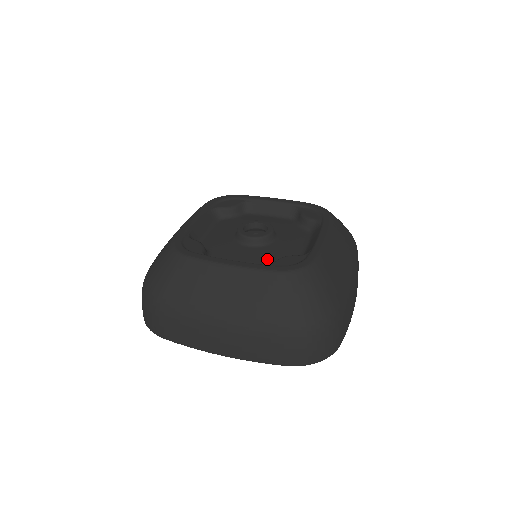
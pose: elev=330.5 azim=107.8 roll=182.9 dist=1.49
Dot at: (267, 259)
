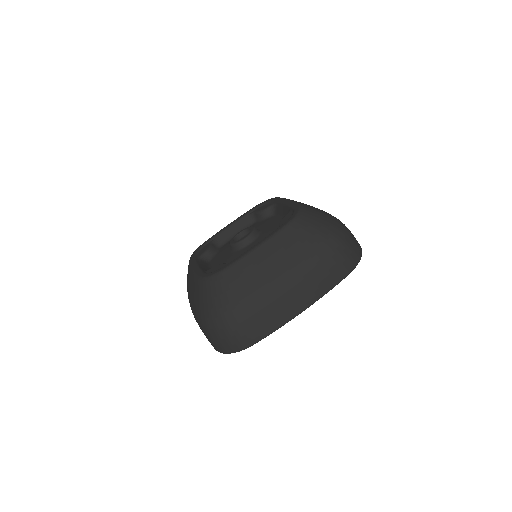
Dot at: (226, 263)
